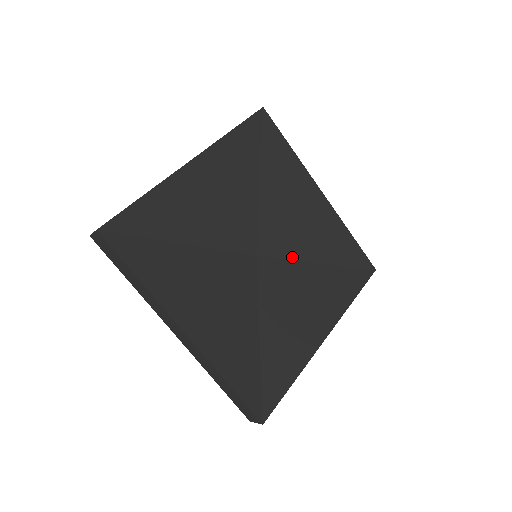
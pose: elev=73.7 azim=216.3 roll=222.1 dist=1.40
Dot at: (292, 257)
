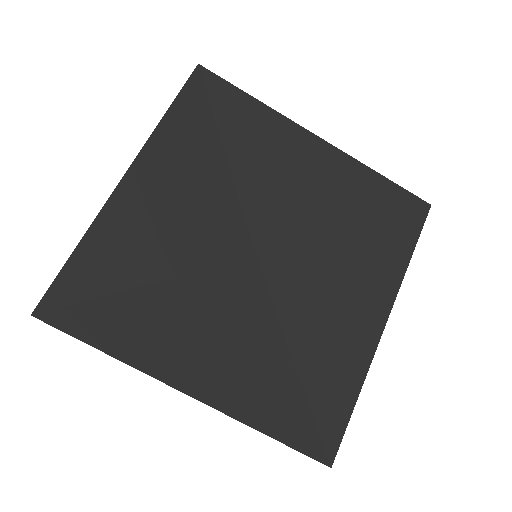
Dot at: (305, 237)
